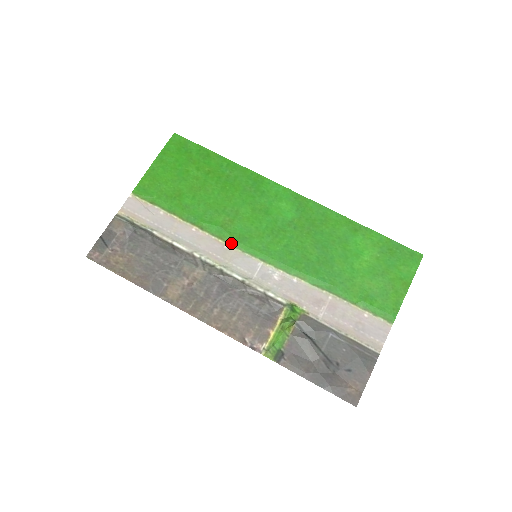
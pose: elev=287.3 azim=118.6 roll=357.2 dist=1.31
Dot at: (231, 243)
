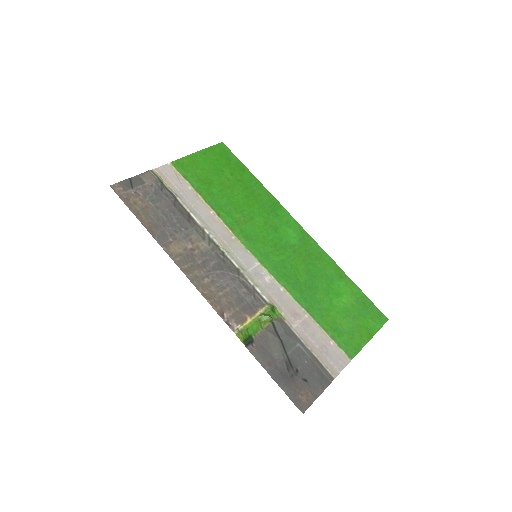
Dot at: (239, 237)
